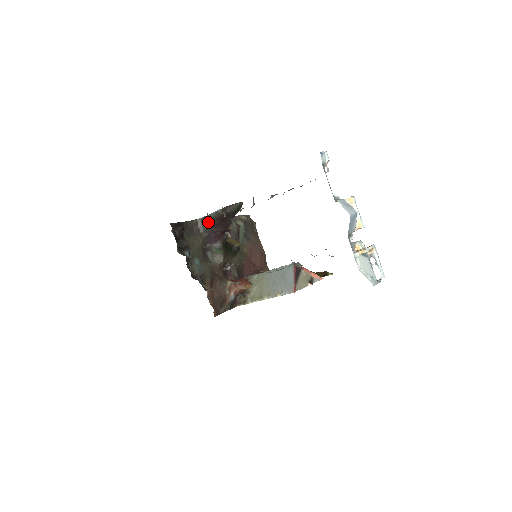
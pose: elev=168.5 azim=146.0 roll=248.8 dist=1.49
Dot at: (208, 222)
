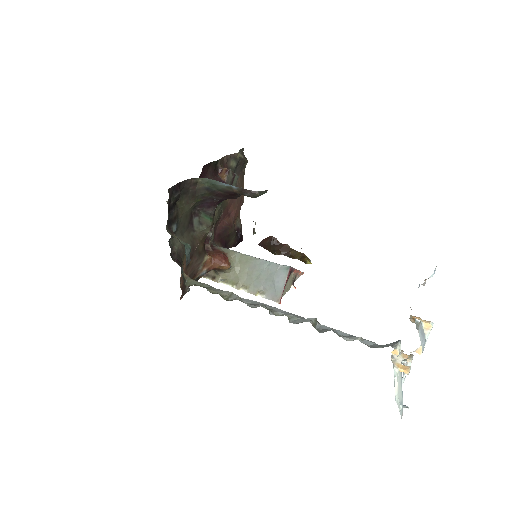
Dot at: (211, 188)
